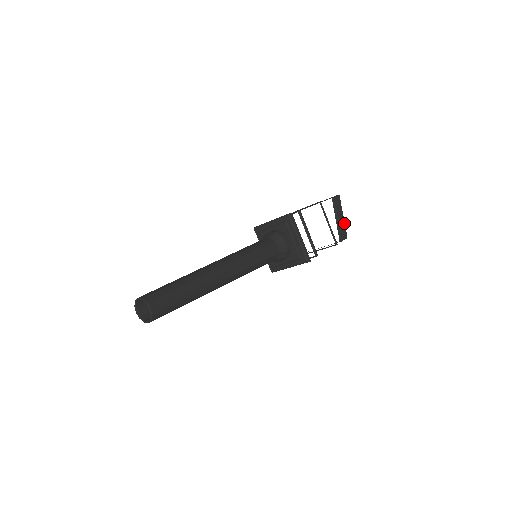
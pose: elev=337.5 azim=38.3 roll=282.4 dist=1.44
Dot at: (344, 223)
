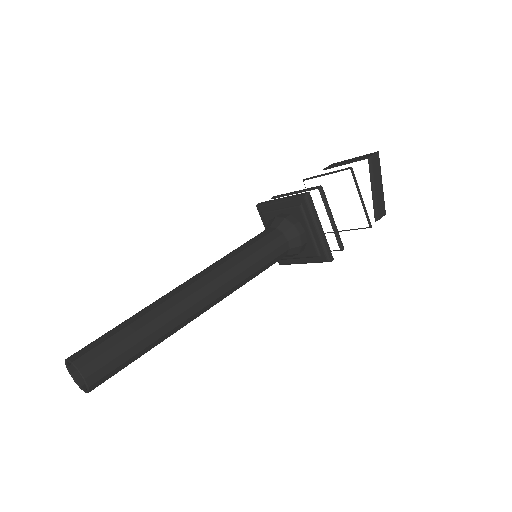
Dot at: (383, 193)
